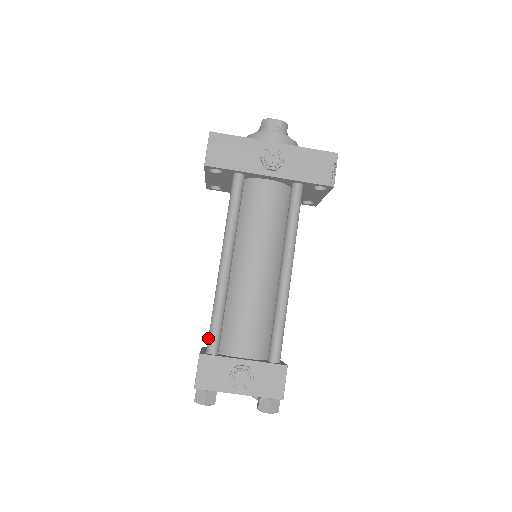
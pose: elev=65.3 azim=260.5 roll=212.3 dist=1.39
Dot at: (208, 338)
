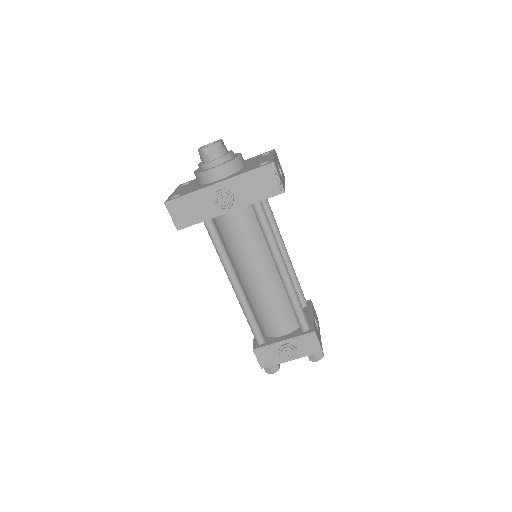
Dot at: occluded
